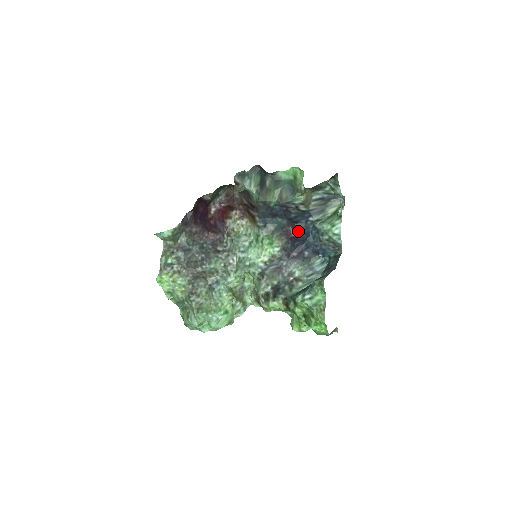
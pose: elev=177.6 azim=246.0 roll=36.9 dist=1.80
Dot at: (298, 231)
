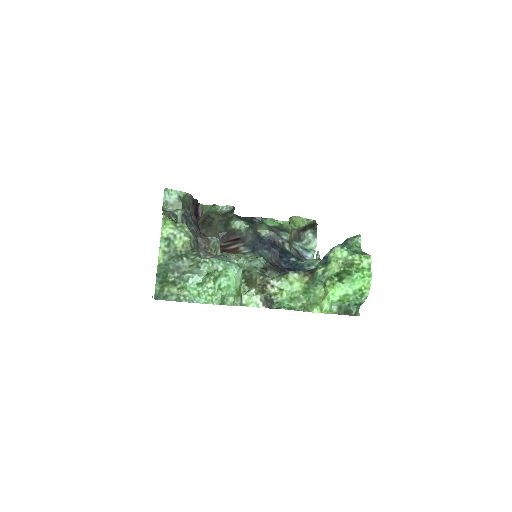
Dot at: occluded
